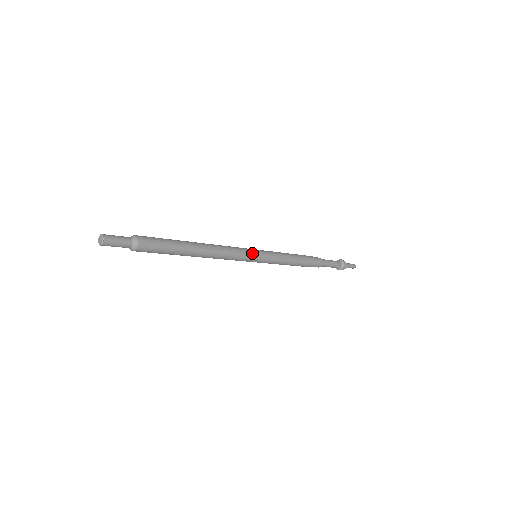
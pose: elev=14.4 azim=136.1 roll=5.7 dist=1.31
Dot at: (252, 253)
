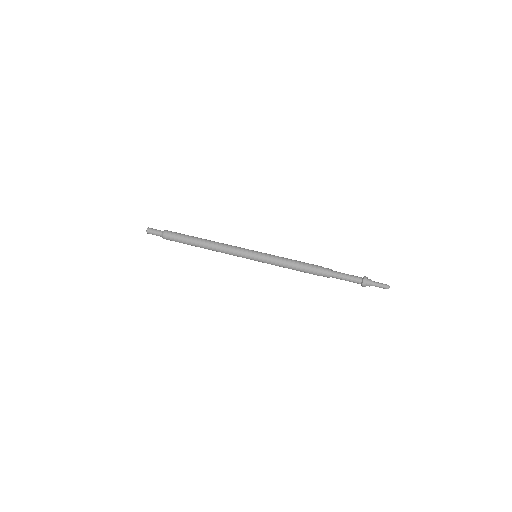
Dot at: (248, 251)
